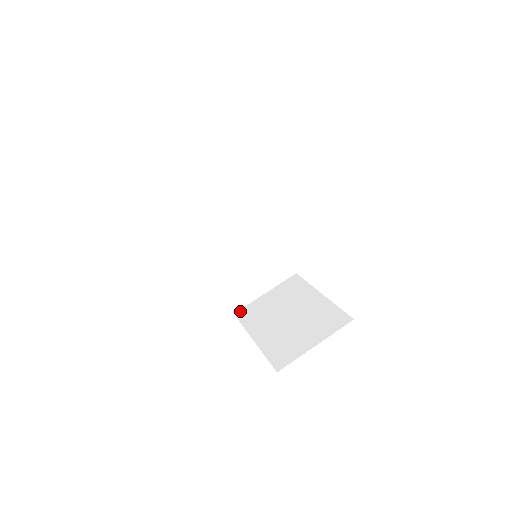
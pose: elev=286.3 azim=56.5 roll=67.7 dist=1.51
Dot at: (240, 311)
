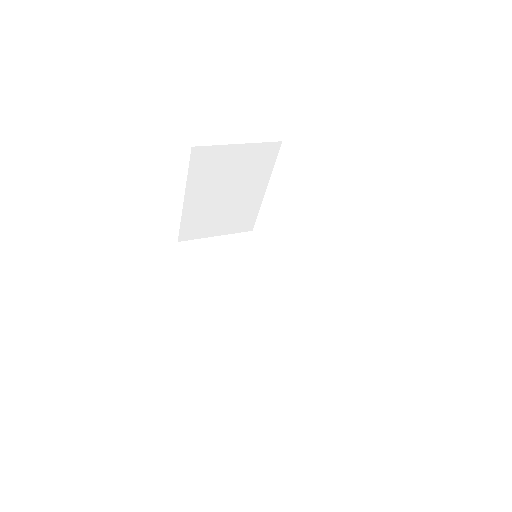
Dot at: (237, 374)
